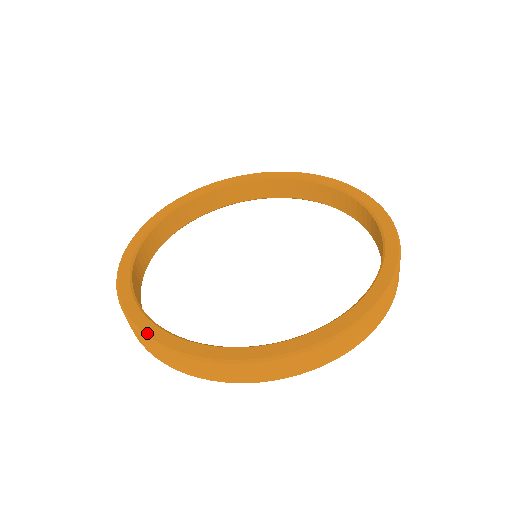
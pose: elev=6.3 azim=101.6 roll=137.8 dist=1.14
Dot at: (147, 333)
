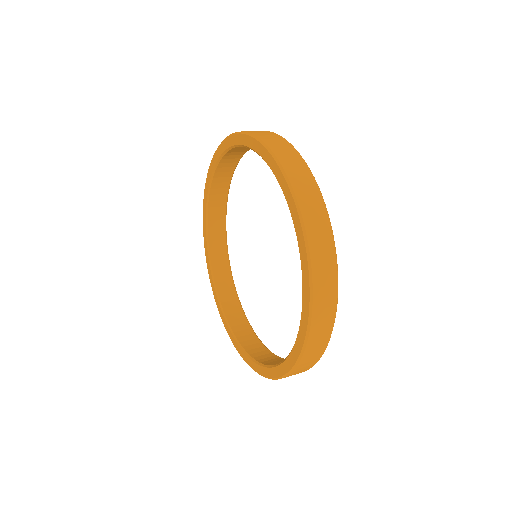
Dot at: (218, 309)
